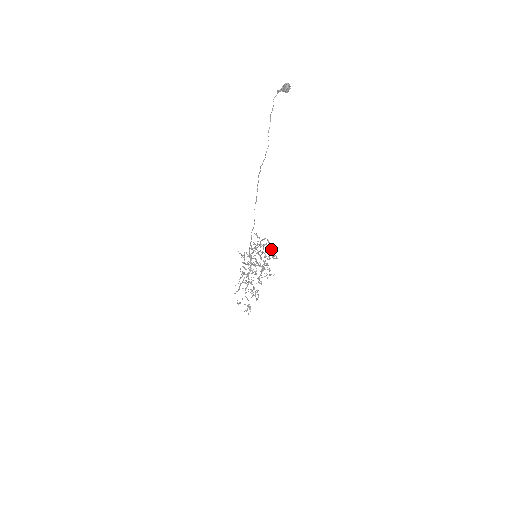
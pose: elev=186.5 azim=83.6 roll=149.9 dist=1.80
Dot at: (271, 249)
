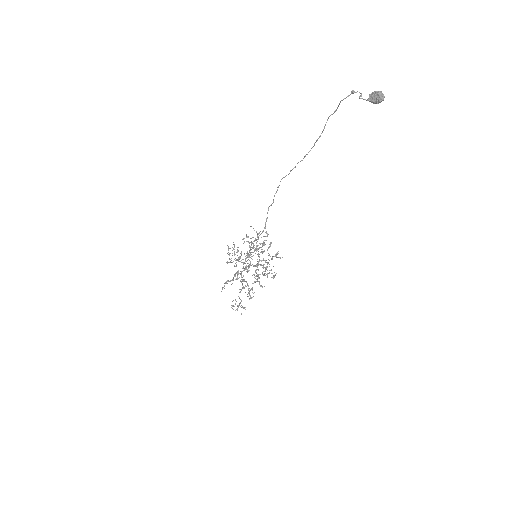
Dot at: occluded
